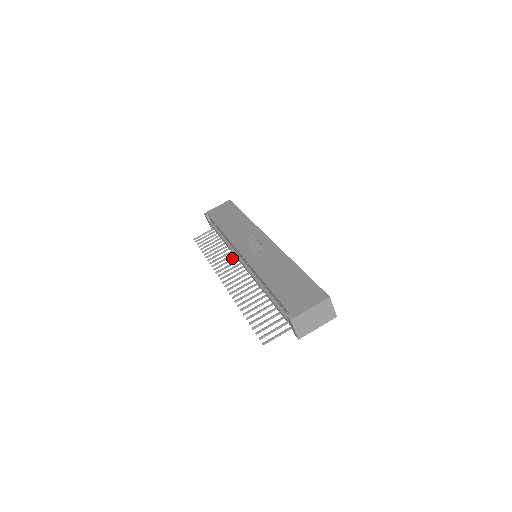
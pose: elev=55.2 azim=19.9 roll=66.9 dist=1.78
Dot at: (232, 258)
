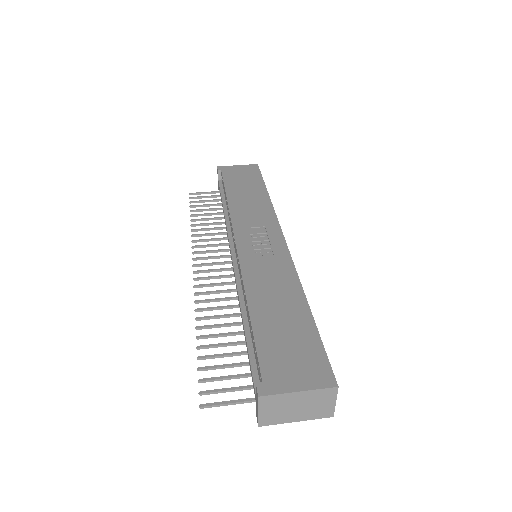
Dot at: occluded
